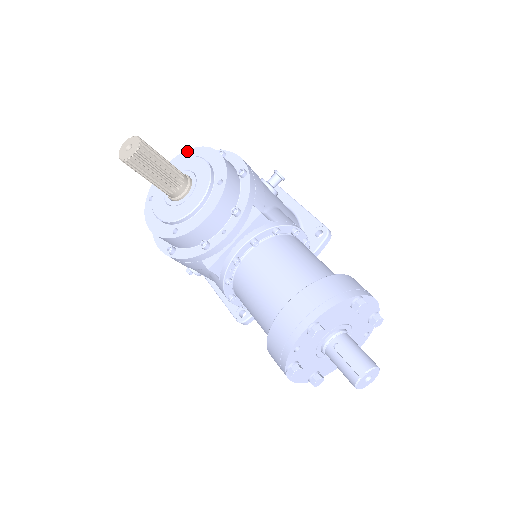
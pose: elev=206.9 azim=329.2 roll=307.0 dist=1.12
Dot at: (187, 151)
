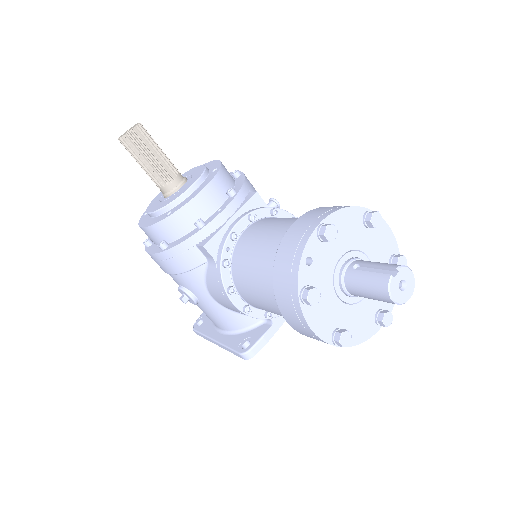
Dot at: occluded
